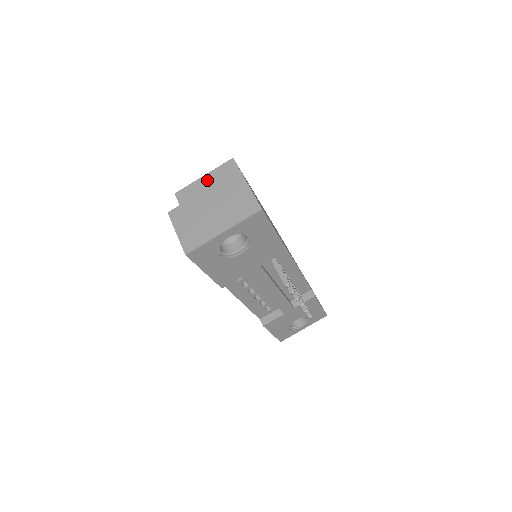
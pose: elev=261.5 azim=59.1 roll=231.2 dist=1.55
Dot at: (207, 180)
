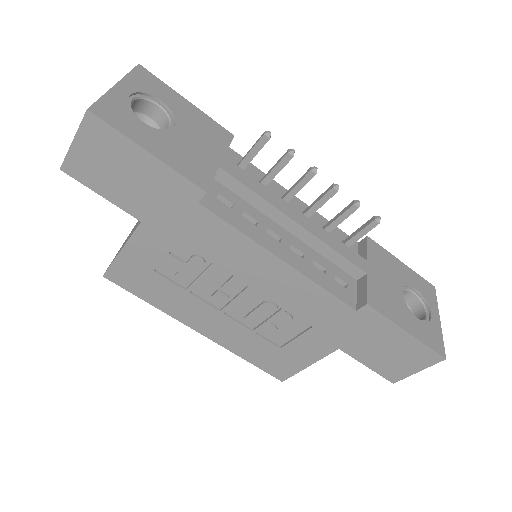
Dot at: occluded
